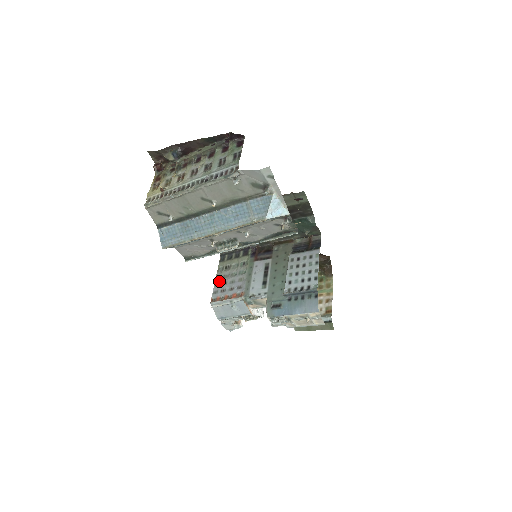
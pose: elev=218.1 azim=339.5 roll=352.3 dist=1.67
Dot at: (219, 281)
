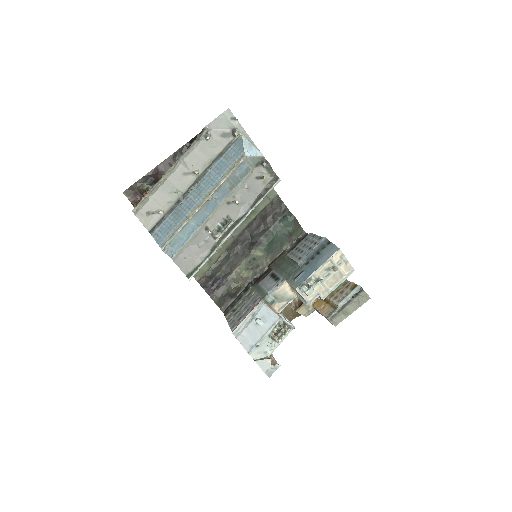
Dot at: (232, 319)
